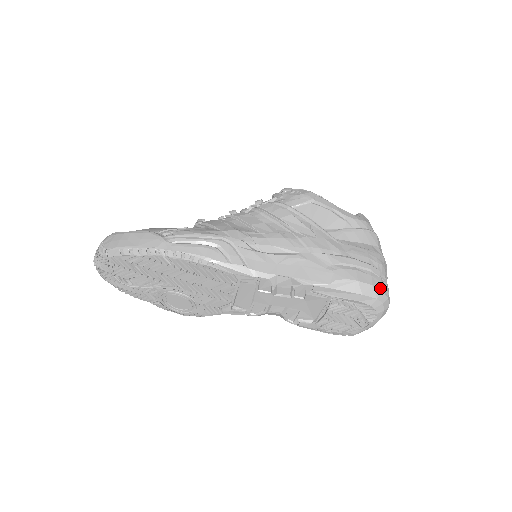
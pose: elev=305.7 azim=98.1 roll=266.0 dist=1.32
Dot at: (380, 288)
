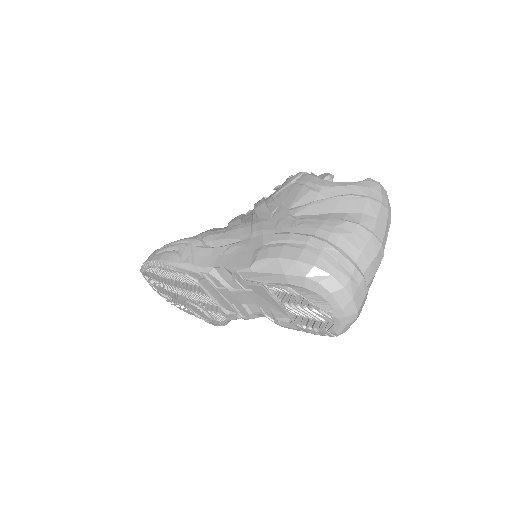
Dot at: (311, 263)
